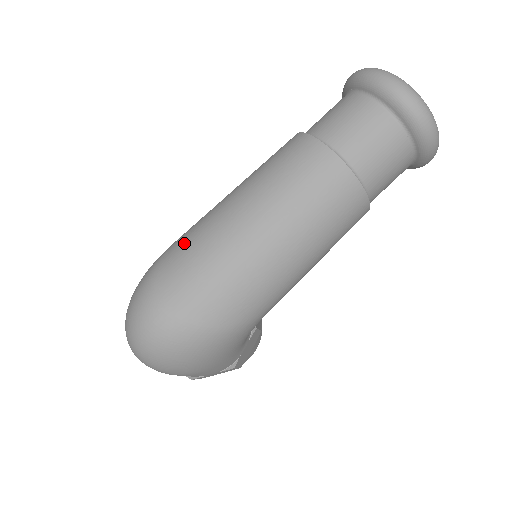
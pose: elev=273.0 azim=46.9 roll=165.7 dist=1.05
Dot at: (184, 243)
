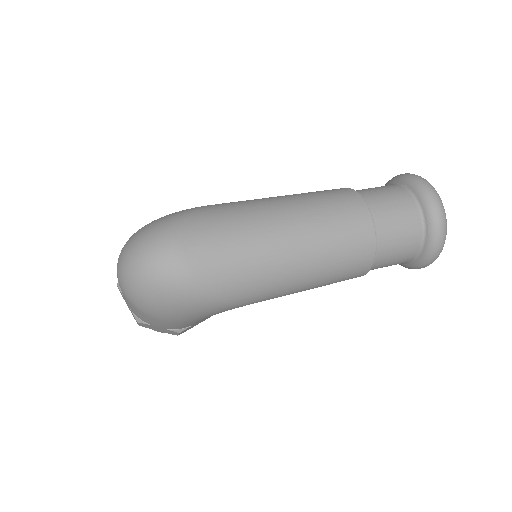
Dot at: (223, 212)
